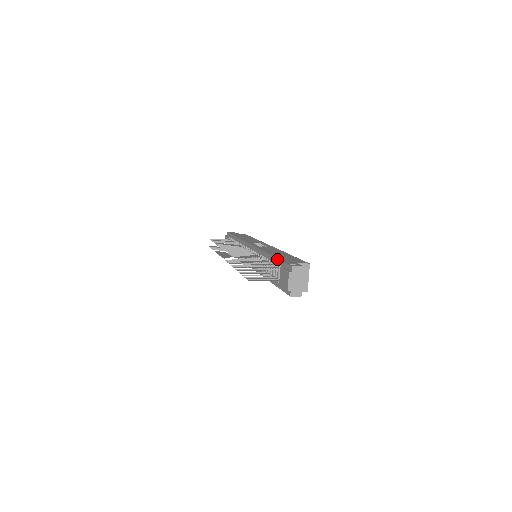
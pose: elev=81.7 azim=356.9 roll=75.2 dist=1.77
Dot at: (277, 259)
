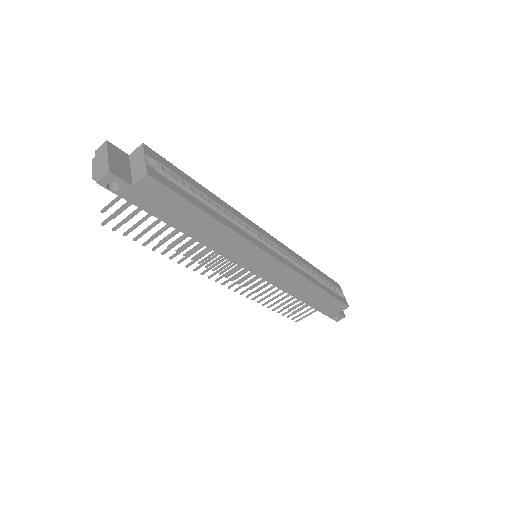
Dot at: occluded
